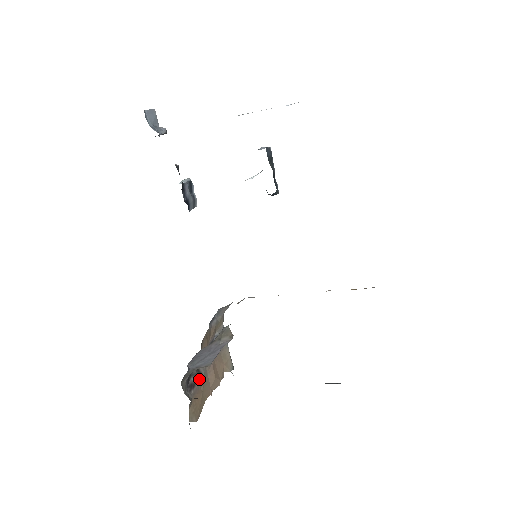
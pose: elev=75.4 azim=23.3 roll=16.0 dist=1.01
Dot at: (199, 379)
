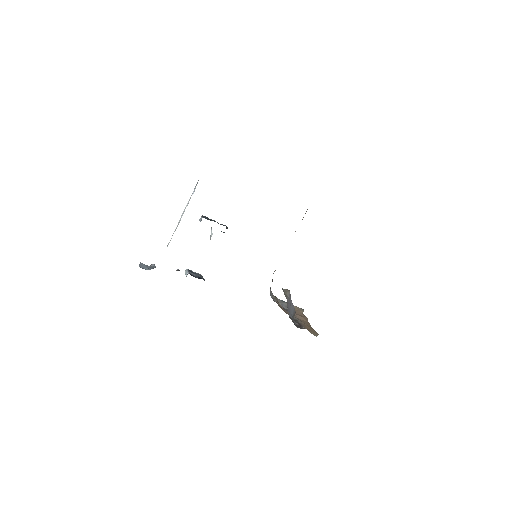
Dot at: (299, 322)
